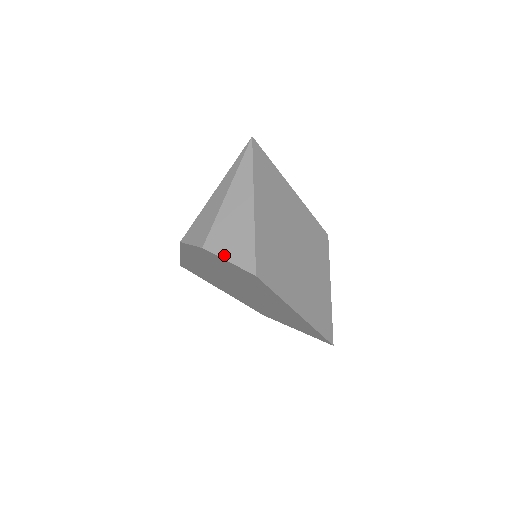
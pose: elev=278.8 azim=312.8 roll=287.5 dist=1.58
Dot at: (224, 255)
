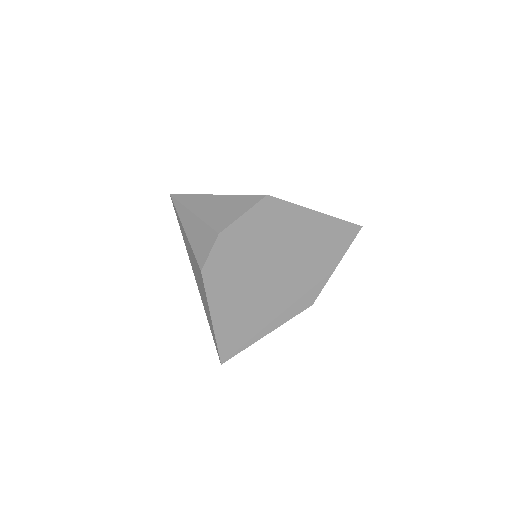
Dot at: (236, 217)
